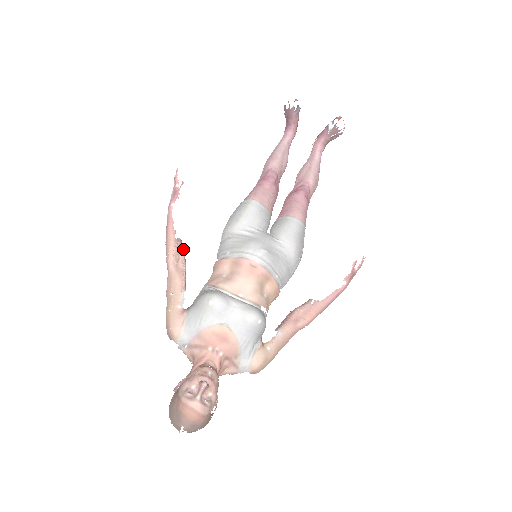
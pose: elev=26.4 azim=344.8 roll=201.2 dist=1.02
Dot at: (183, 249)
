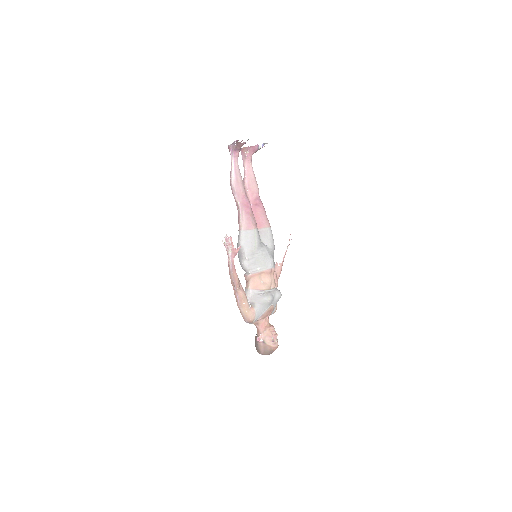
Dot at: occluded
